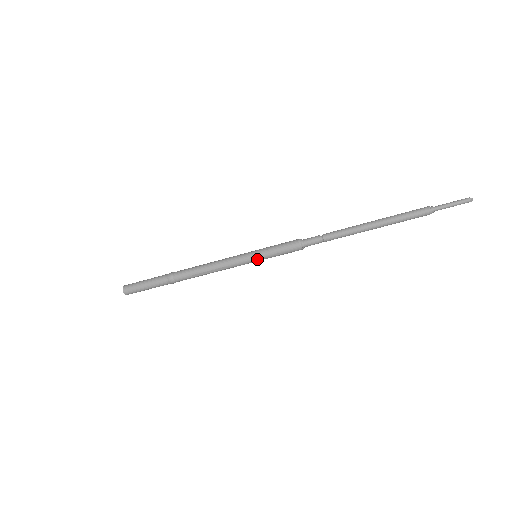
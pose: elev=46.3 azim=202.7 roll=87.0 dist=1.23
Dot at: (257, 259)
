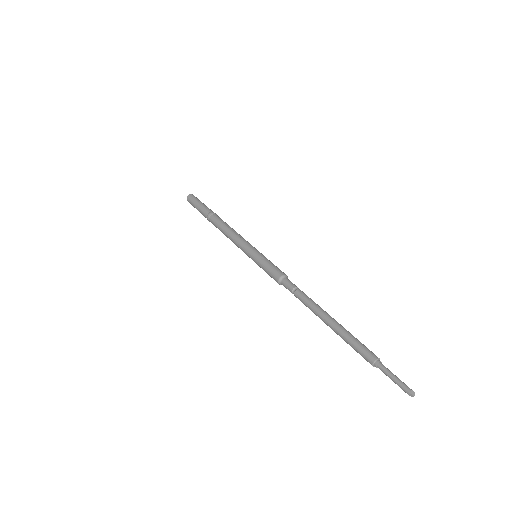
Dot at: (252, 259)
